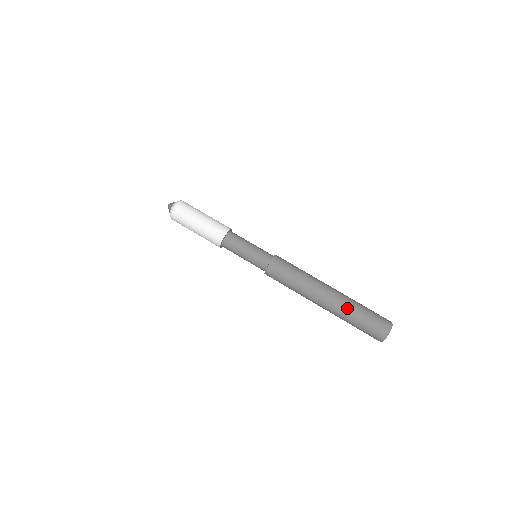
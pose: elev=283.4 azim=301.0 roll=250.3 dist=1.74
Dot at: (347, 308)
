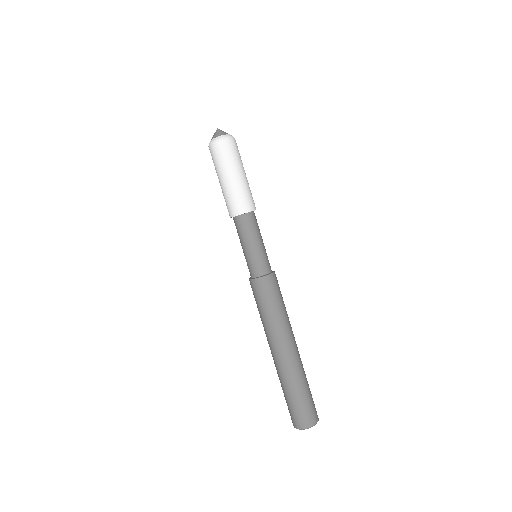
Dot at: (302, 373)
